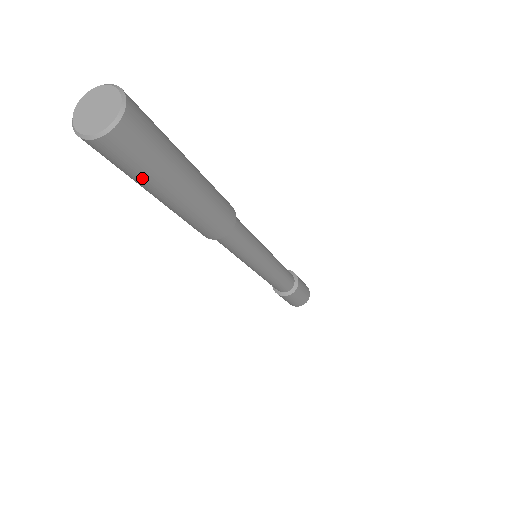
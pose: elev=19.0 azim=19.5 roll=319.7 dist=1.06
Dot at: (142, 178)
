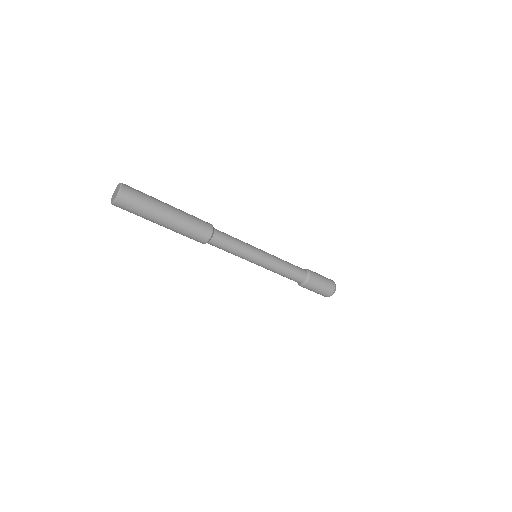
Dot at: (148, 206)
